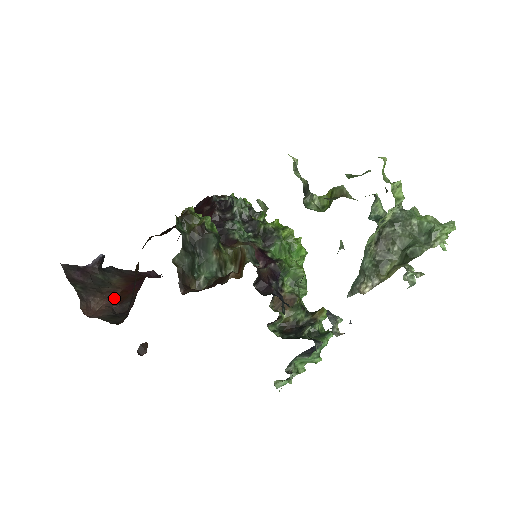
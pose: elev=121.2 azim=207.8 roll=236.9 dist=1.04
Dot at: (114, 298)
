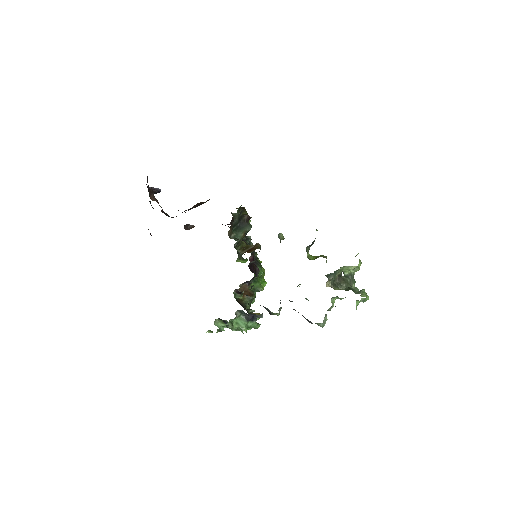
Dot at: occluded
